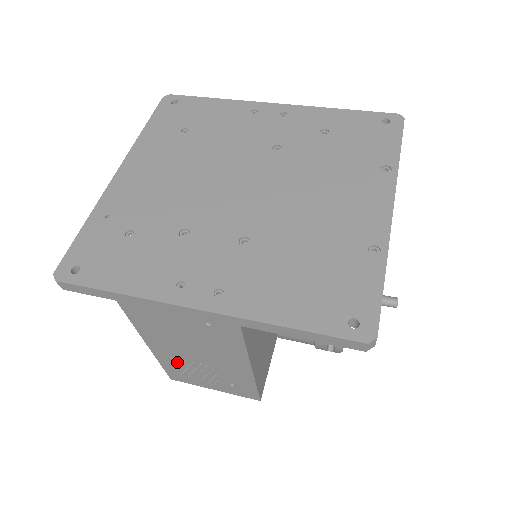
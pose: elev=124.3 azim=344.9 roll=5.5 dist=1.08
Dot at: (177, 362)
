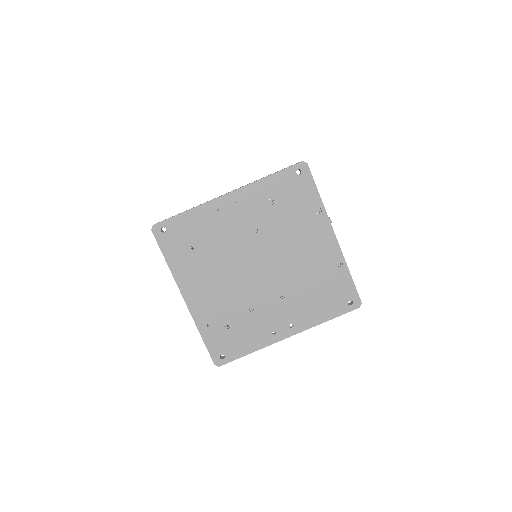
Dot at: occluded
